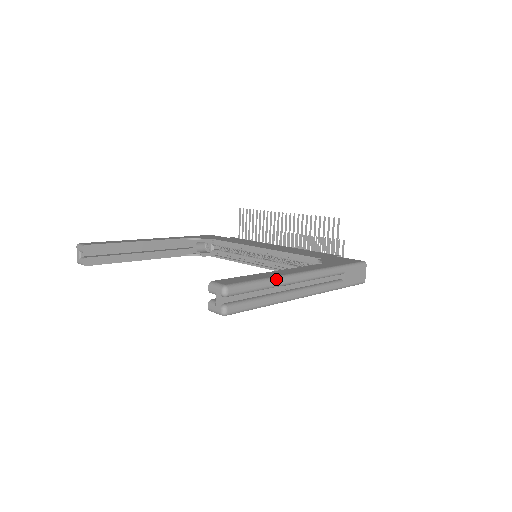
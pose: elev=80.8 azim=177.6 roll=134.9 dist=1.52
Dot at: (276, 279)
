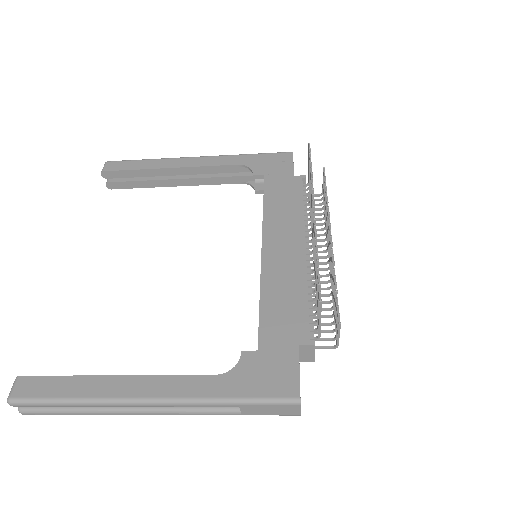
Dot at: (86, 403)
